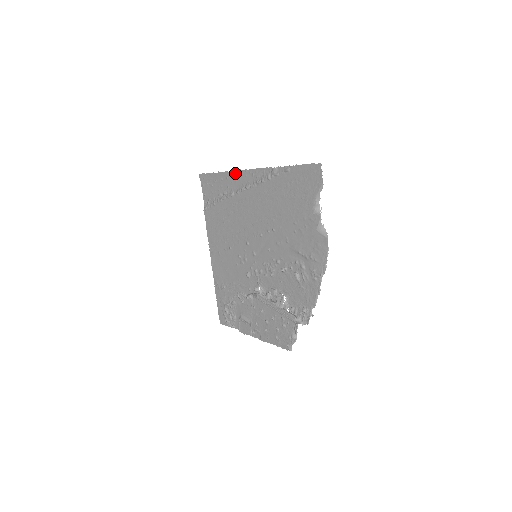
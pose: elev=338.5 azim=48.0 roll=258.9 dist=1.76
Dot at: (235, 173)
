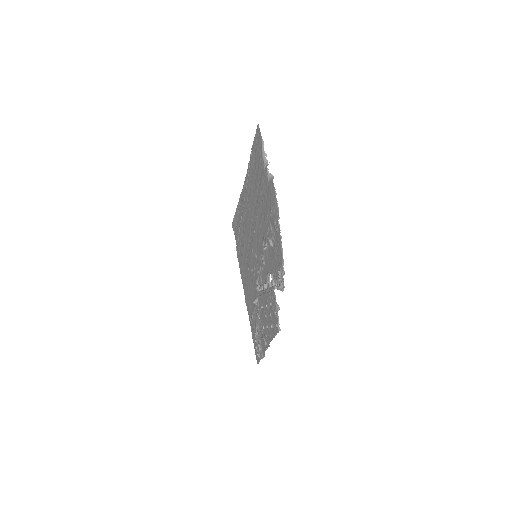
Dot at: (241, 198)
